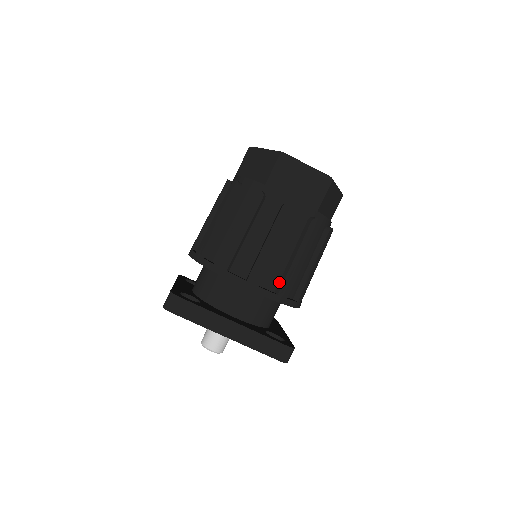
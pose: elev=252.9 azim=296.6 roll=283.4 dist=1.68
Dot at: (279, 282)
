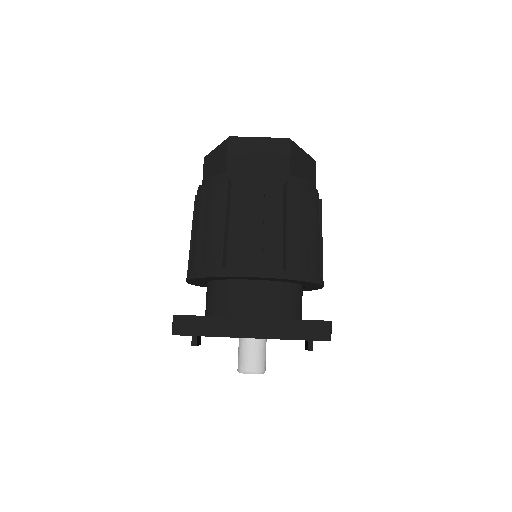
Dot at: (282, 259)
